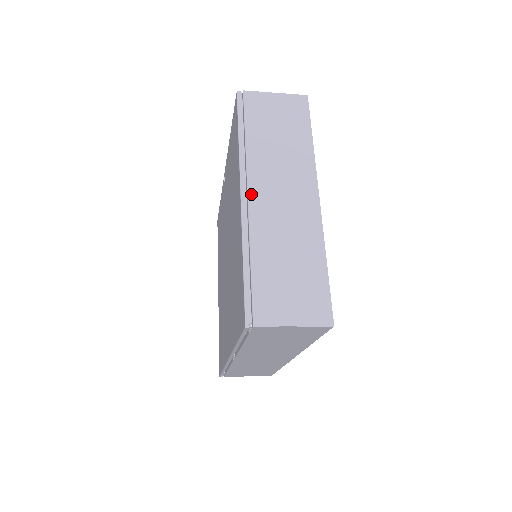
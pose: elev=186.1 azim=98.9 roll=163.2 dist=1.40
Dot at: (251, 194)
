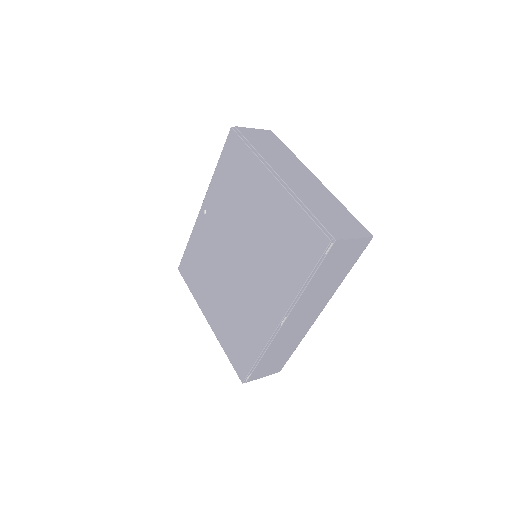
Dot at: (281, 176)
